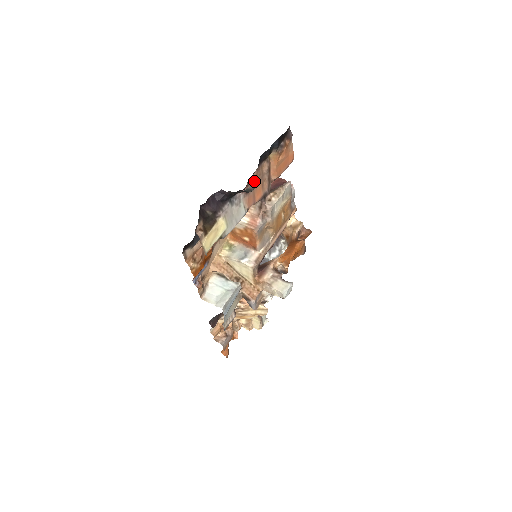
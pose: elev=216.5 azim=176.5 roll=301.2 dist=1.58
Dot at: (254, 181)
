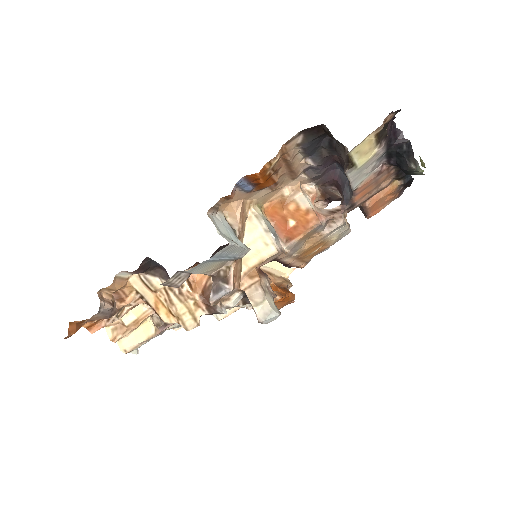
Dot at: (384, 176)
